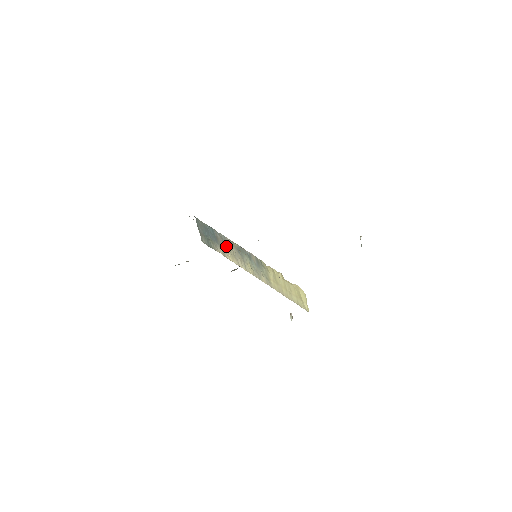
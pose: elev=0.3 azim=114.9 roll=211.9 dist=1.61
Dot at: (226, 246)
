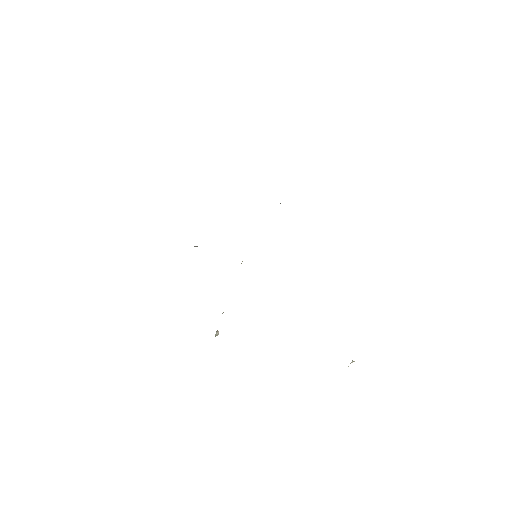
Dot at: occluded
